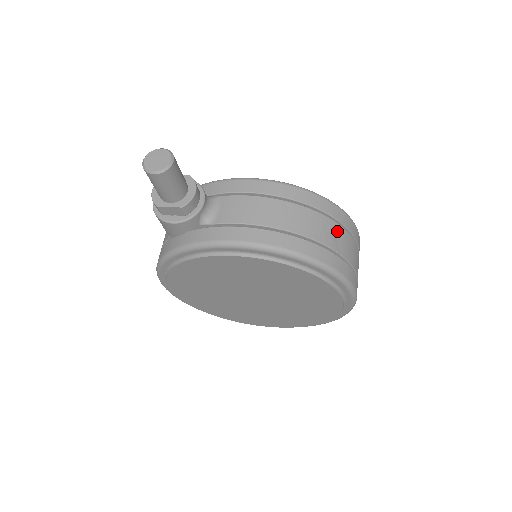
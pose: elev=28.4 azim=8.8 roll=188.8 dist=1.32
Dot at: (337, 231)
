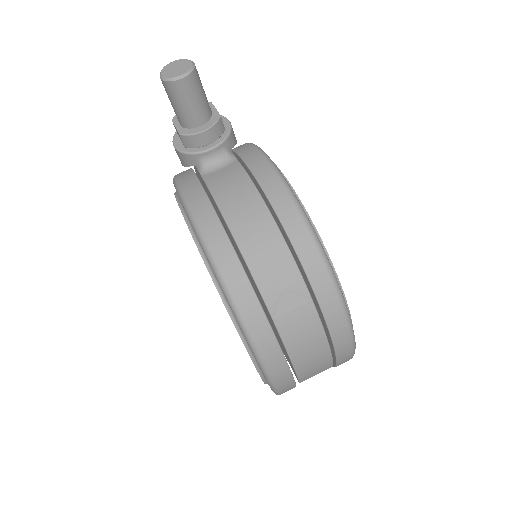
Dot at: (296, 293)
